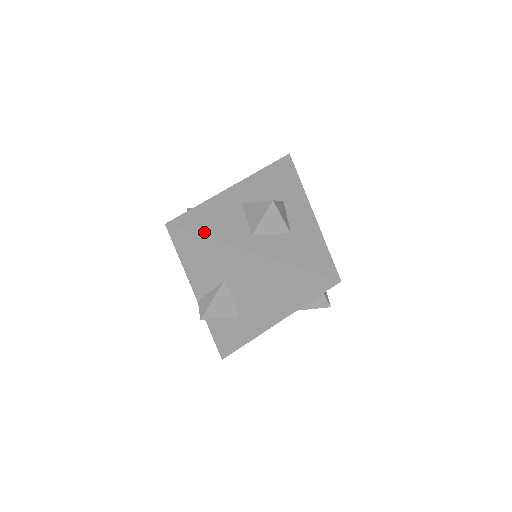
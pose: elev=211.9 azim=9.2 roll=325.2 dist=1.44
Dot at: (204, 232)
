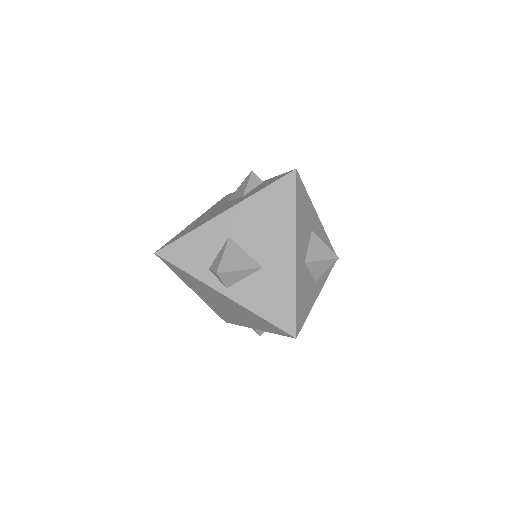
Dot at: (307, 314)
